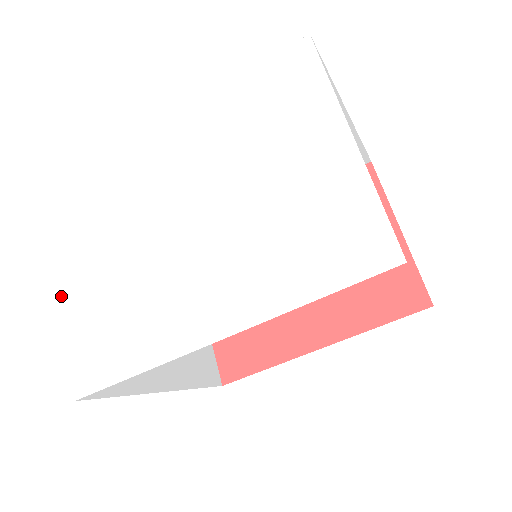
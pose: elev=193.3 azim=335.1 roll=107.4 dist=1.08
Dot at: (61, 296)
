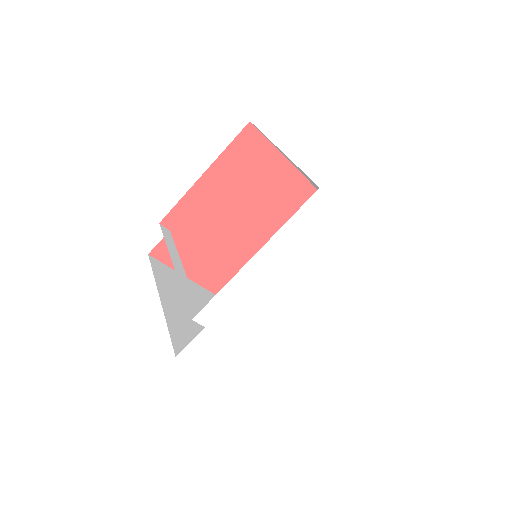
Dot at: occluded
